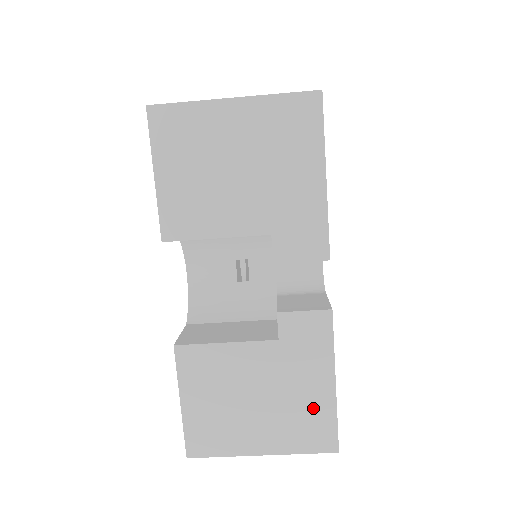
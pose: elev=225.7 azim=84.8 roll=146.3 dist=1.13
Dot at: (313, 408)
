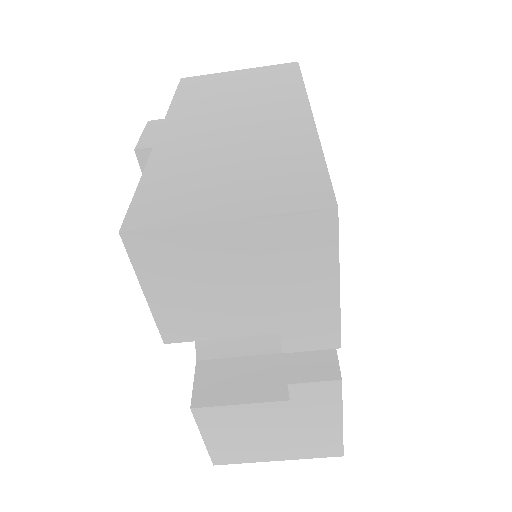
Dot at: (322, 436)
